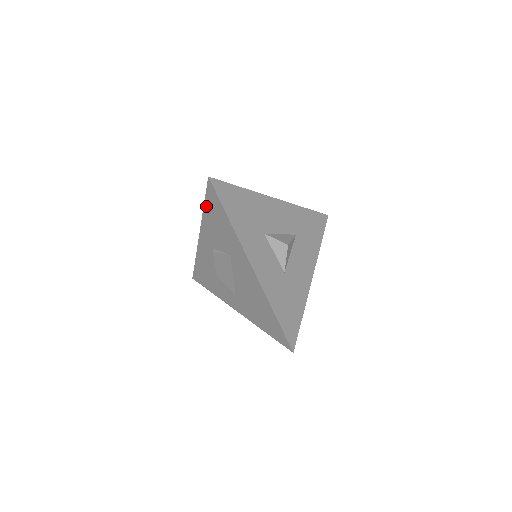
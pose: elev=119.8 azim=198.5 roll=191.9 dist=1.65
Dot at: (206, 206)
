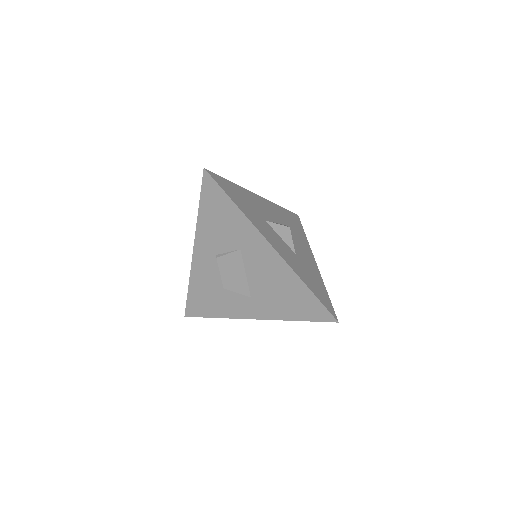
Dot at: (202, 206)
